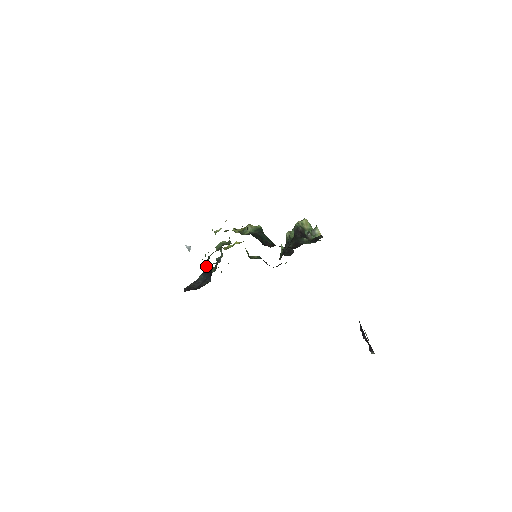
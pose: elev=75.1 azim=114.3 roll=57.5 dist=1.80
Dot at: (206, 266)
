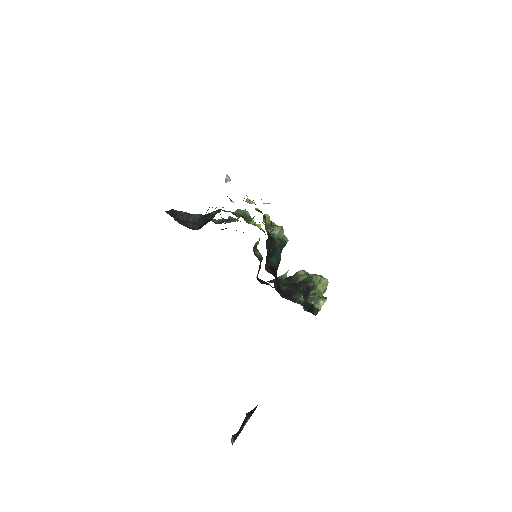
Dot at: (211, 213)
